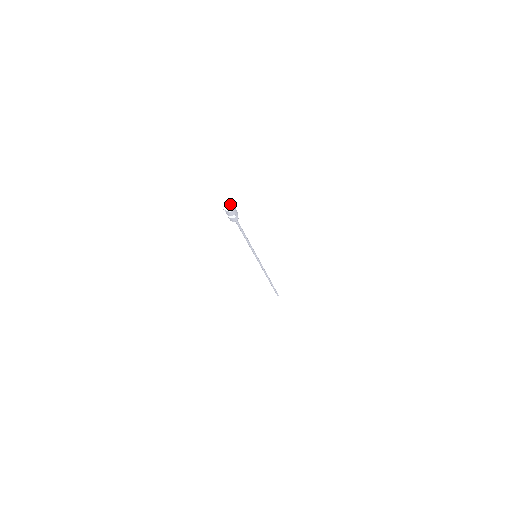
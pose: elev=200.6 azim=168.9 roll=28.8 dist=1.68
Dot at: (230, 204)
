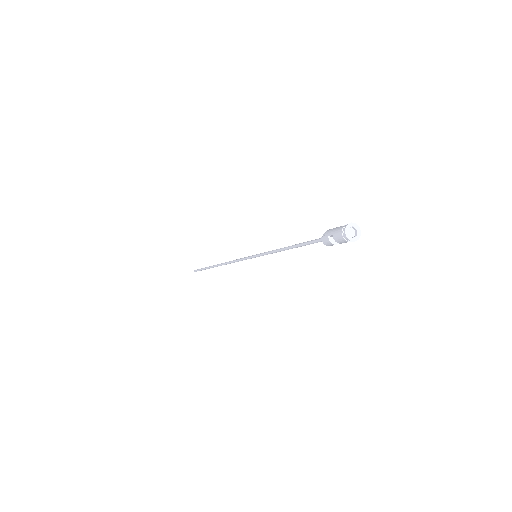
Dot at: (352, 228)
